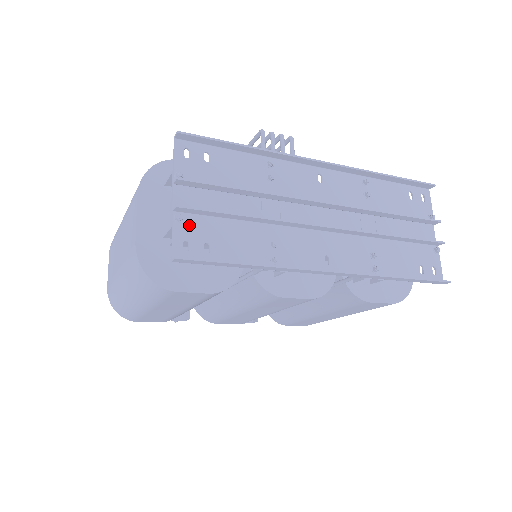
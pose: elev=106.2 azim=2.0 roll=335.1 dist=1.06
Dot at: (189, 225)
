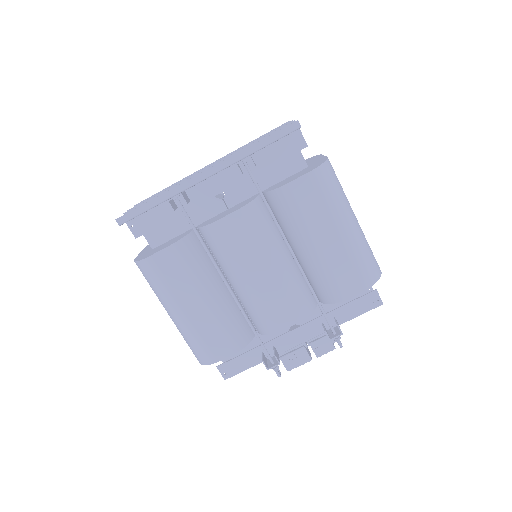
Dot at: occluded
